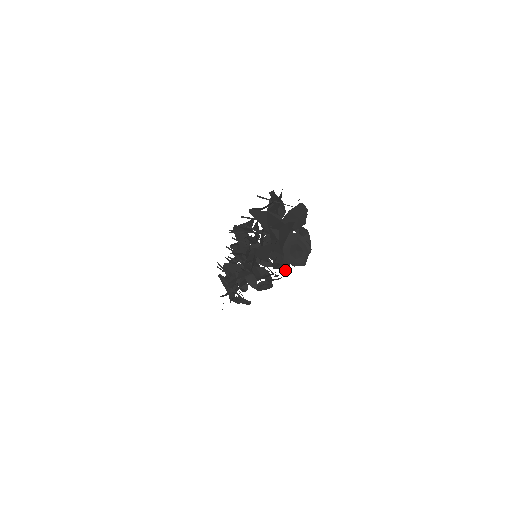
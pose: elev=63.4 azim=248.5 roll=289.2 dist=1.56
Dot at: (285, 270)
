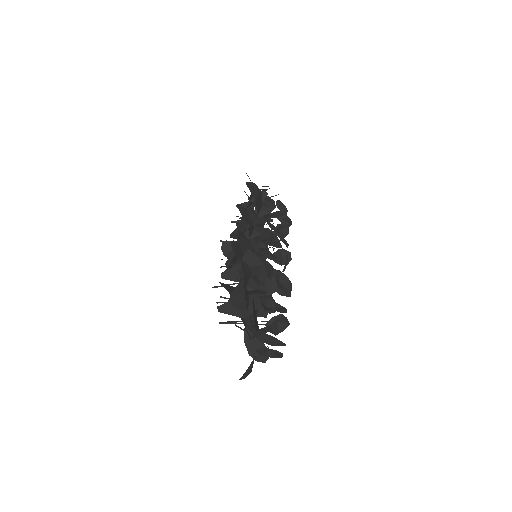
Dot at: (265, 362)
